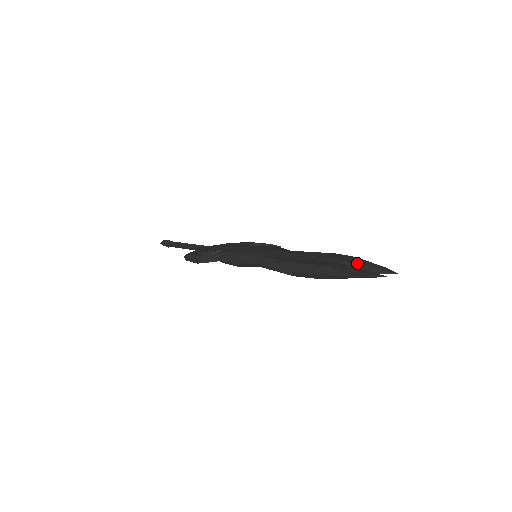
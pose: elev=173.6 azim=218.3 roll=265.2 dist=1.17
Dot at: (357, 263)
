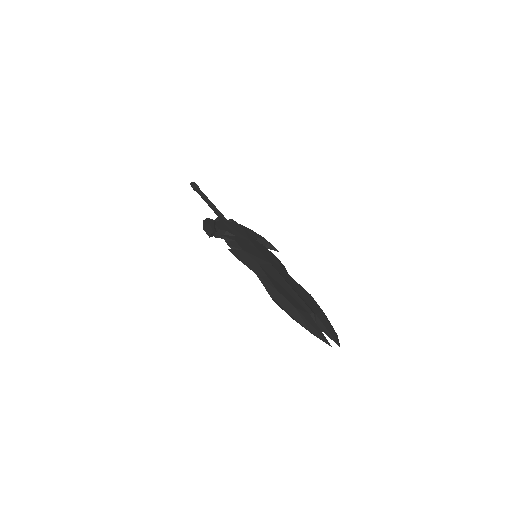
Dot at: (320, 319)
